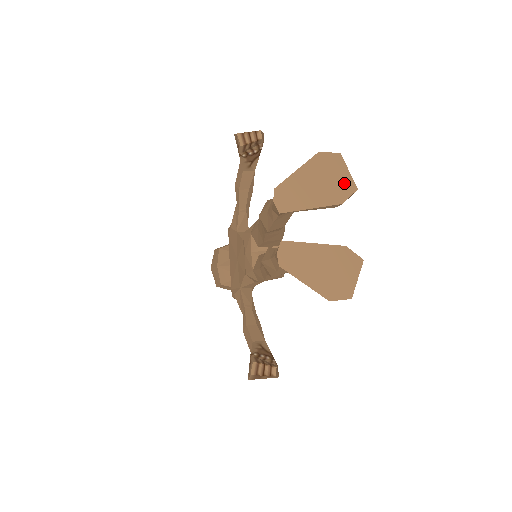
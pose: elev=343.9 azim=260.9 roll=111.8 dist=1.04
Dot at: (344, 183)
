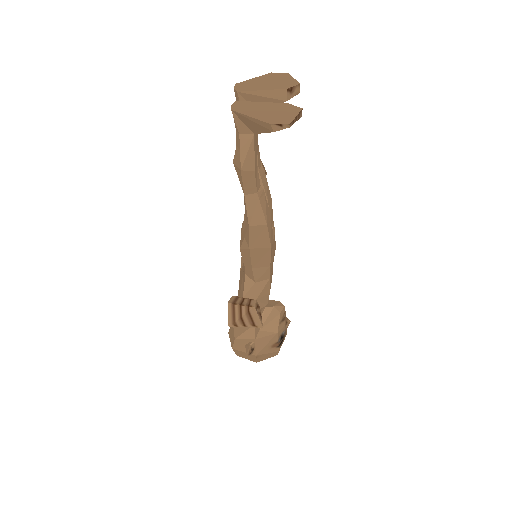
Dot at: (289, 82)
